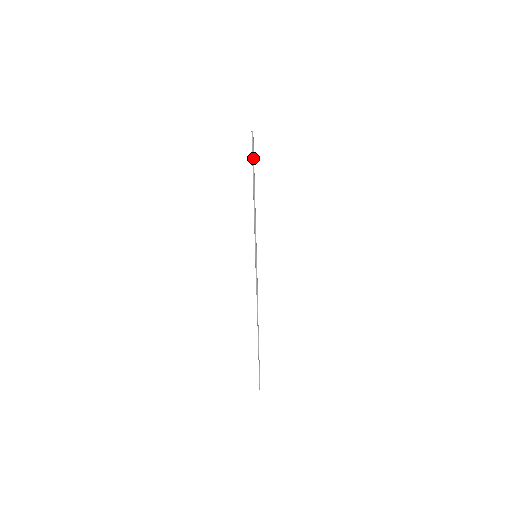
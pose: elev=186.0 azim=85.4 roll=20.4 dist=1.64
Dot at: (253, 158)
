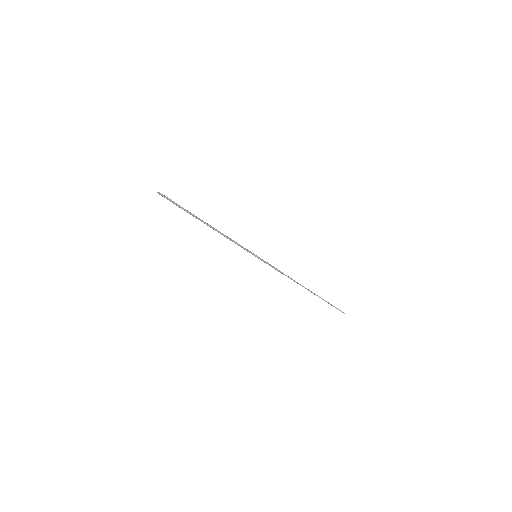
Dot at: occluded
